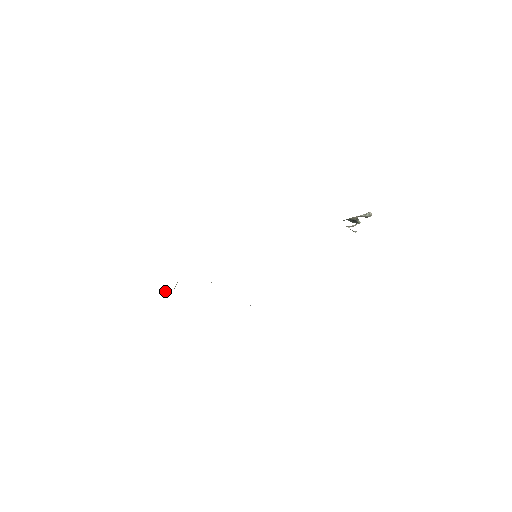
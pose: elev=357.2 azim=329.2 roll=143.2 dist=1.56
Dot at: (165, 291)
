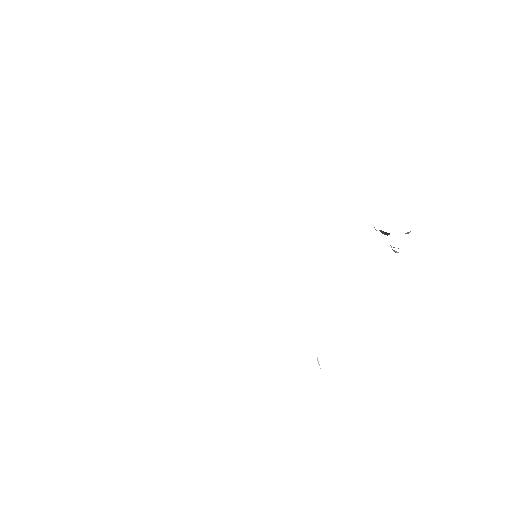
Dot at: occluded
